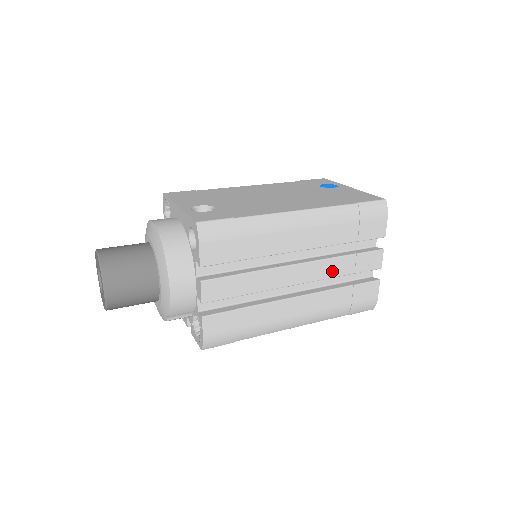
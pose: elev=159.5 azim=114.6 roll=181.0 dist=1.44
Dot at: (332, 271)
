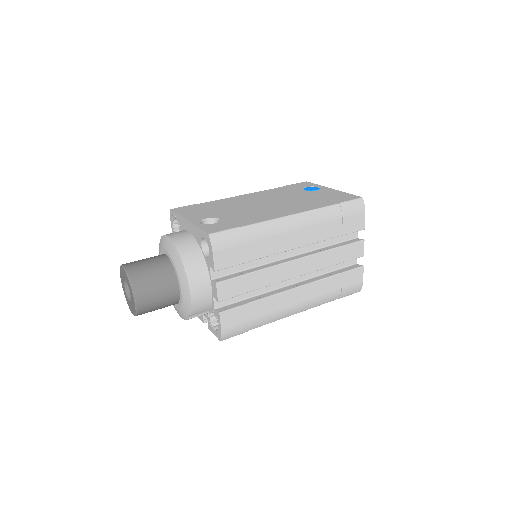
Dot at: (323, 263)
